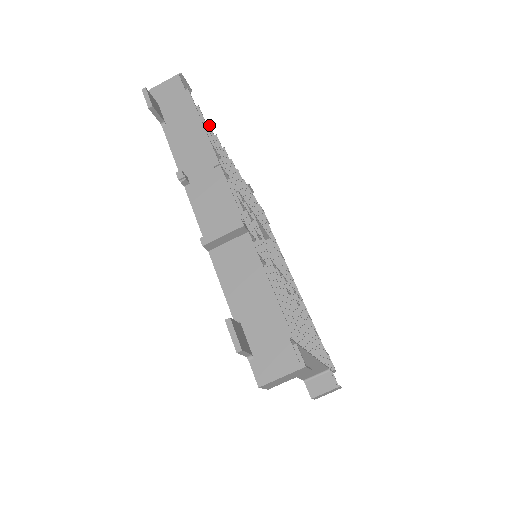
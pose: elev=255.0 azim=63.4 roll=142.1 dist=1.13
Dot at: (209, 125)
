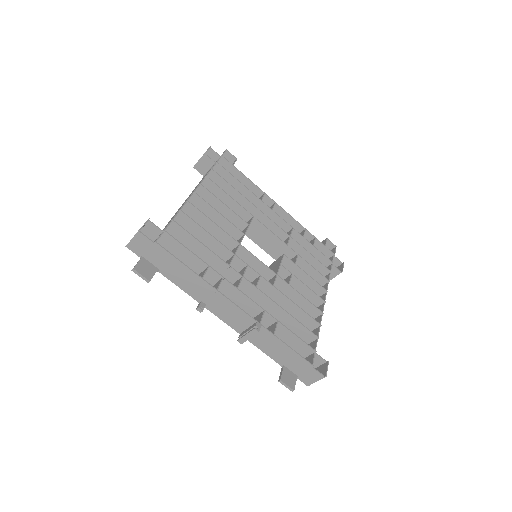
Dot at: (176, 223)
